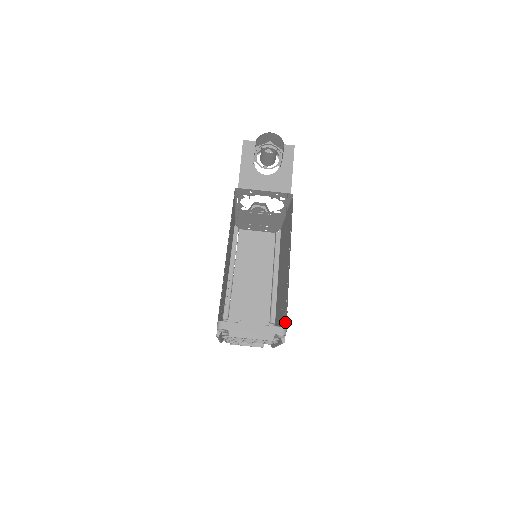
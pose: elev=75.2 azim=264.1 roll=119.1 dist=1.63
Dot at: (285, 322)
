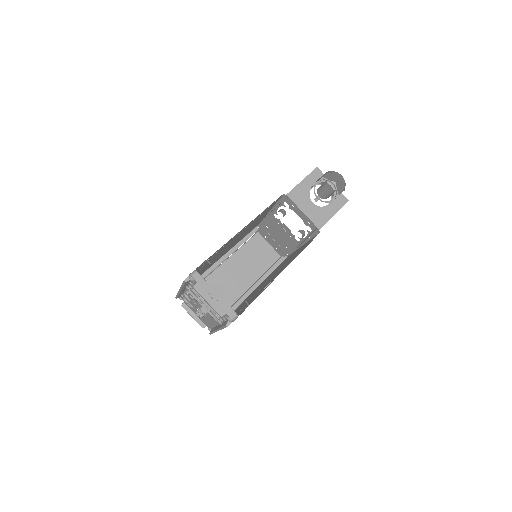
Dot at: (240, 313)
